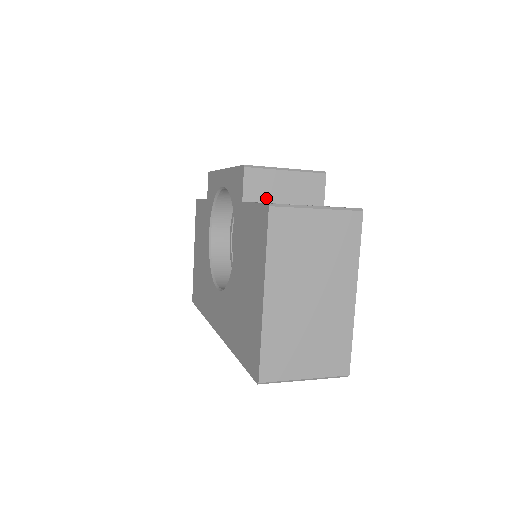
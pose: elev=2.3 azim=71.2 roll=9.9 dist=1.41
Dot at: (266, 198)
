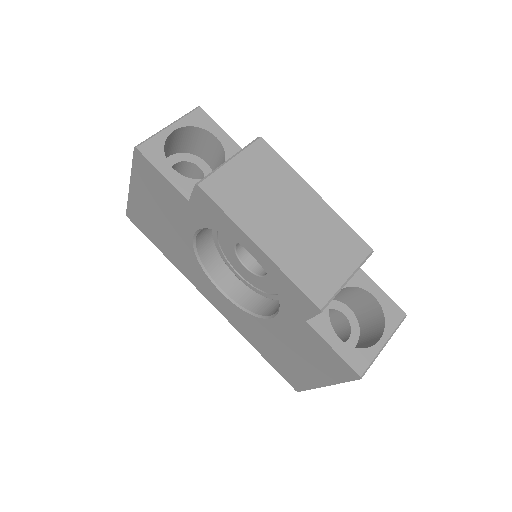
Dot at: occluded
